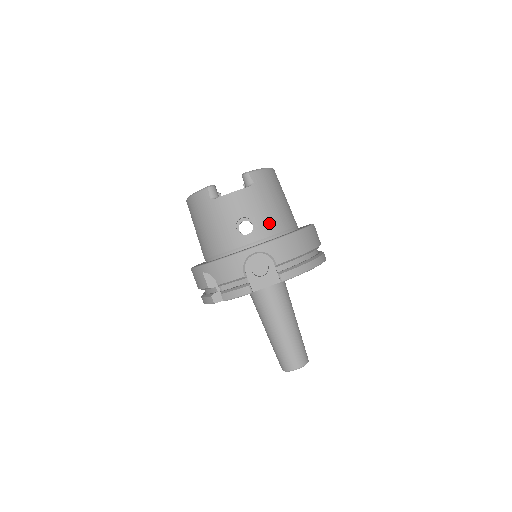
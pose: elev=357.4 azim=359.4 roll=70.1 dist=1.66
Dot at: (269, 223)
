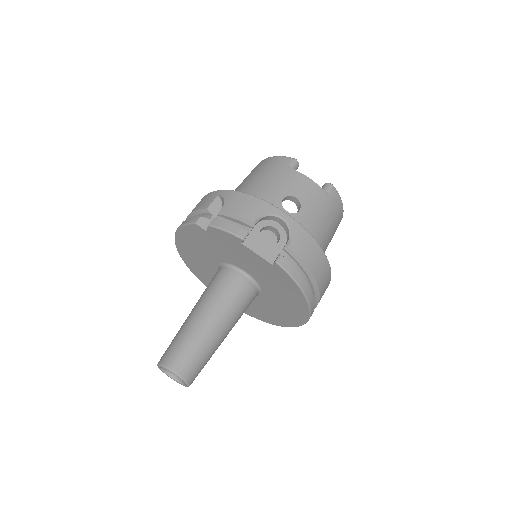
Dot at: (309, 227)
